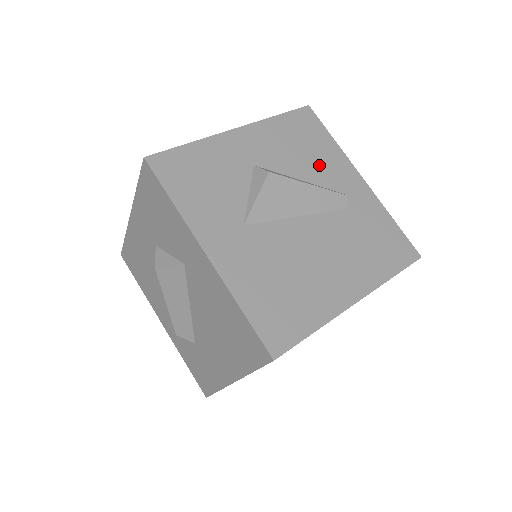
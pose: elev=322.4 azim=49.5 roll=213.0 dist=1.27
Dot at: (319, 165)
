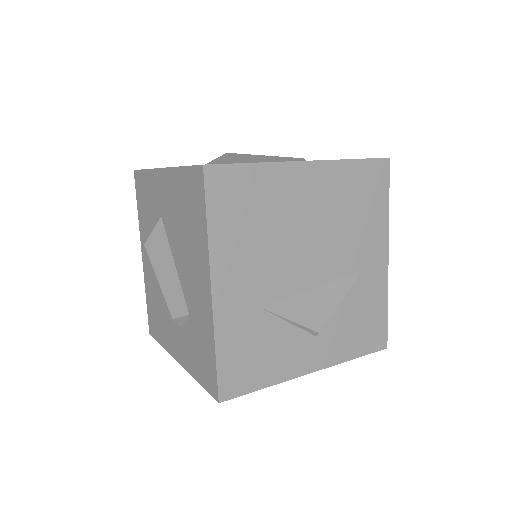
Dot at: occluded
